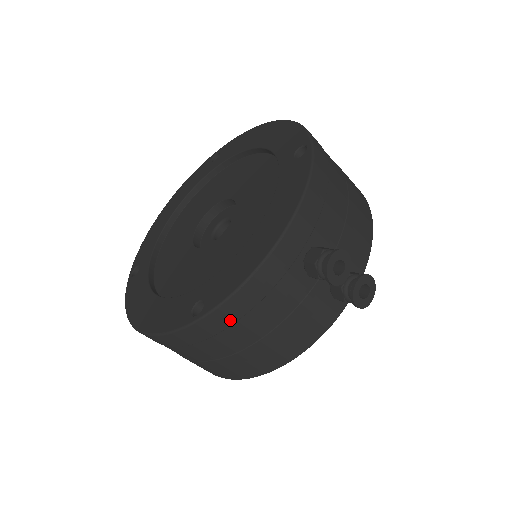
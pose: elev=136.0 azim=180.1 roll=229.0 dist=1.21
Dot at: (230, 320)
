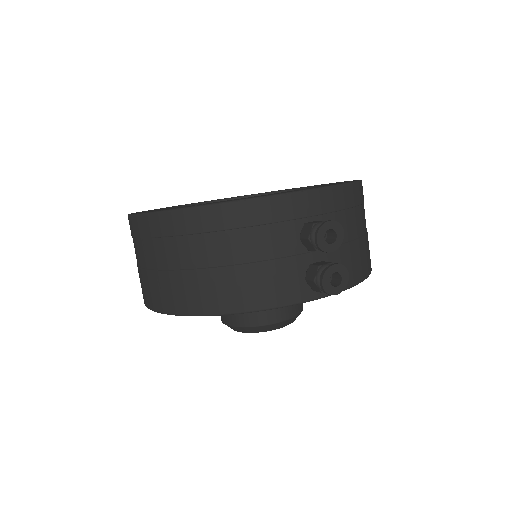
Dot at: (217, 225)
